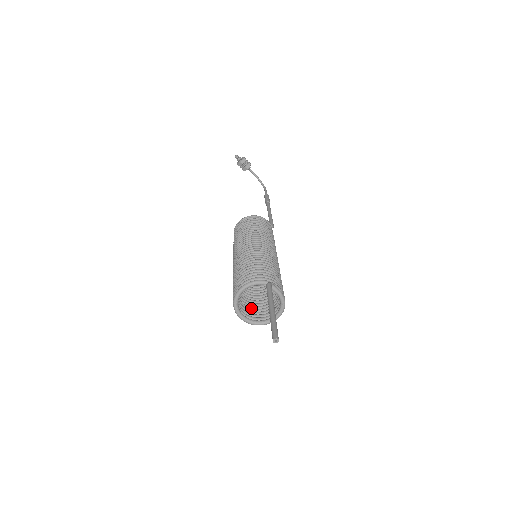
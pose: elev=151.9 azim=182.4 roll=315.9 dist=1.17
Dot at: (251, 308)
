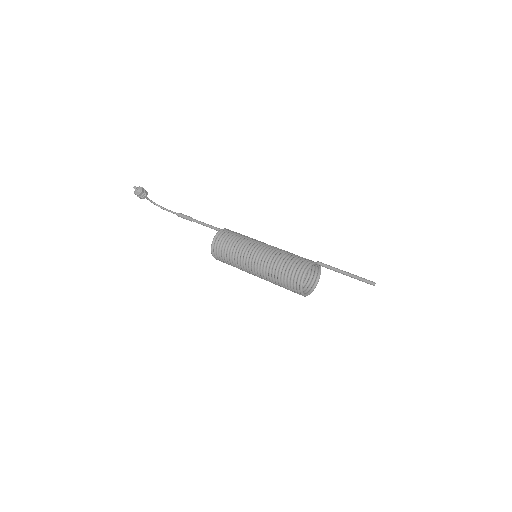
Dot at: occluded
